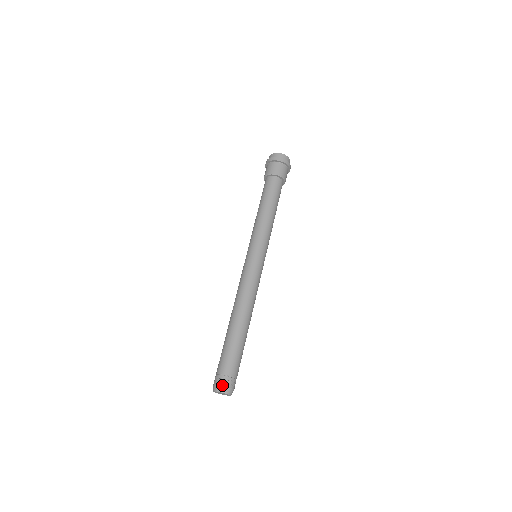
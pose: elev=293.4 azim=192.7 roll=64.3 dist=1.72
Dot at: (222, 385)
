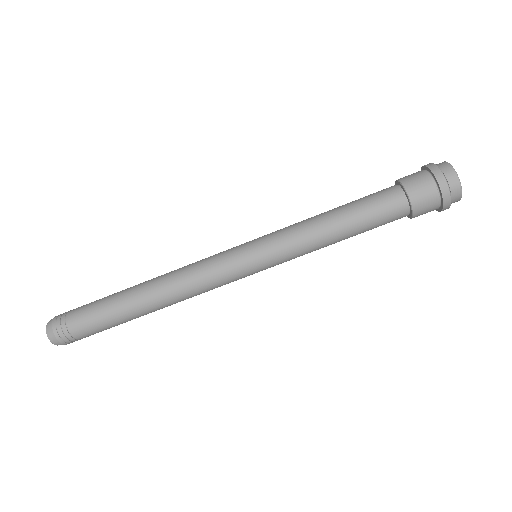
Dot at: (62, 343)
